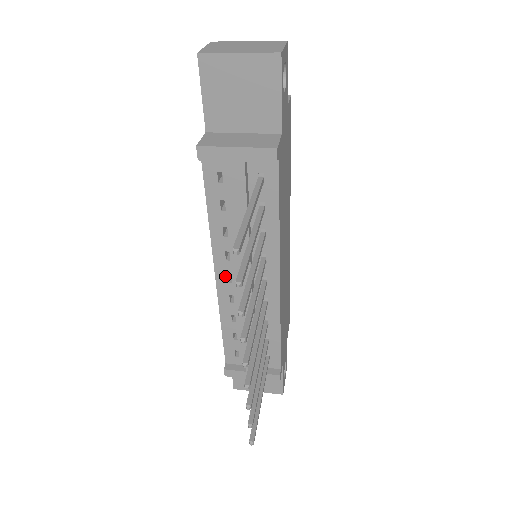
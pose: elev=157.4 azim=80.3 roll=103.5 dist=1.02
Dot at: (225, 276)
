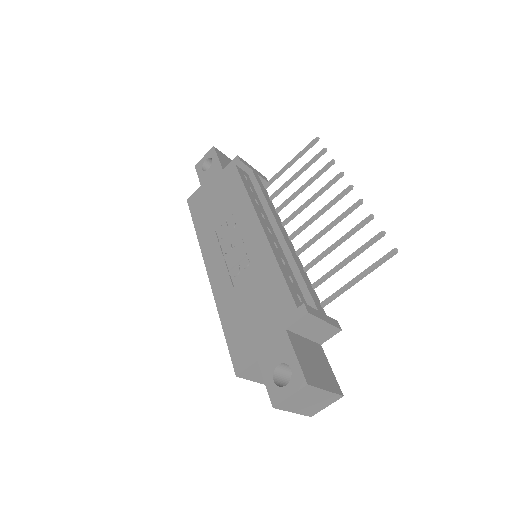
Dot at: (266, 227)
